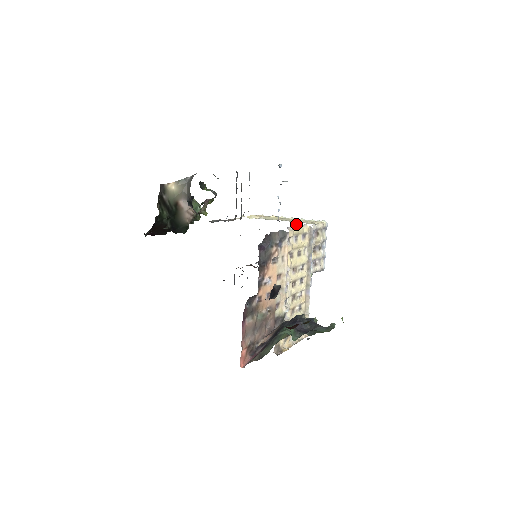
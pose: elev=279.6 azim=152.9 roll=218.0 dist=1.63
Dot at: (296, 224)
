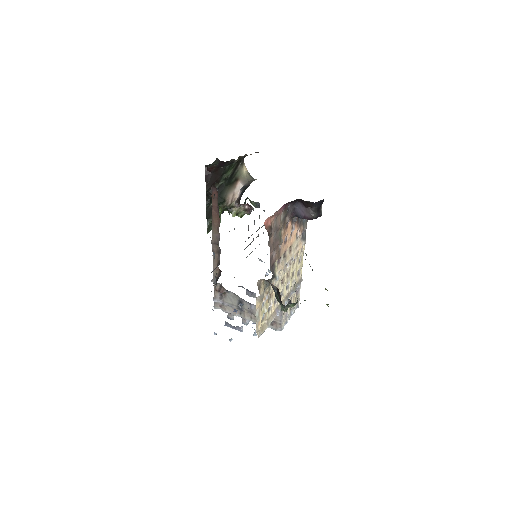
Dot at: occluded
